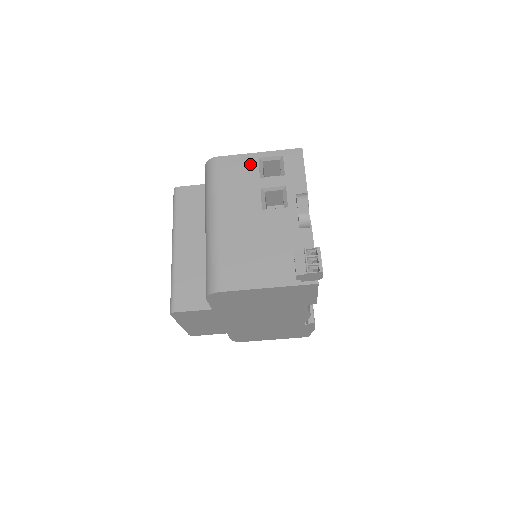
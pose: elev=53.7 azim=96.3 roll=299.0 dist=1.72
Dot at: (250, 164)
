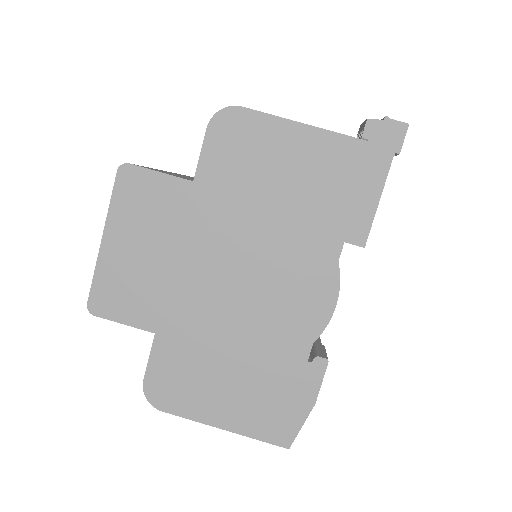
Dot at: occluded
